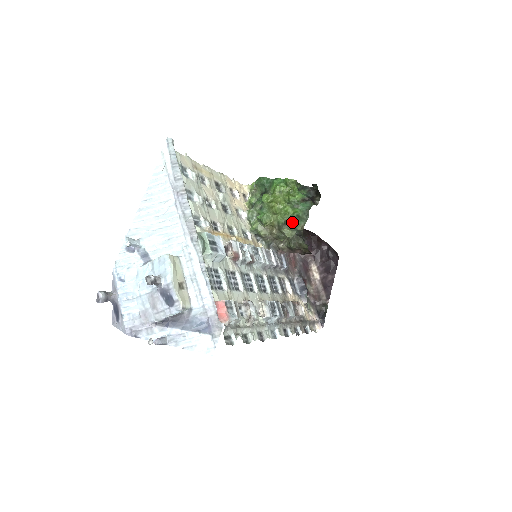
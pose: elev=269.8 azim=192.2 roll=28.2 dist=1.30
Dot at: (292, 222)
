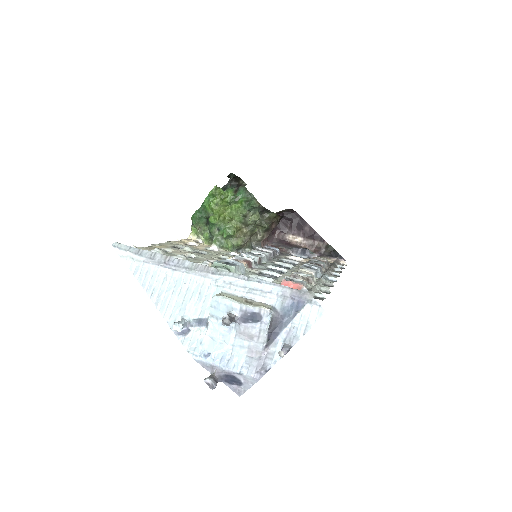
Dot at: (248, 208)
